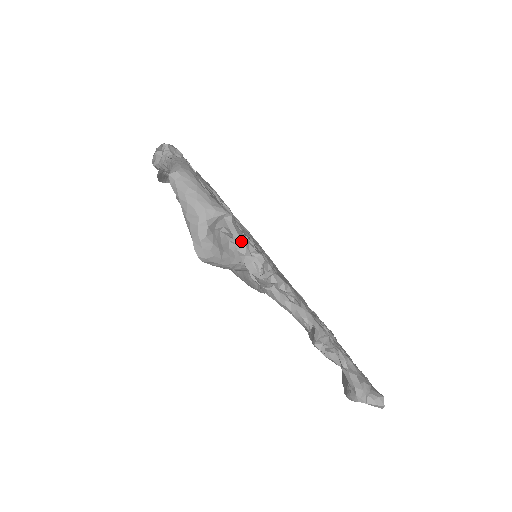
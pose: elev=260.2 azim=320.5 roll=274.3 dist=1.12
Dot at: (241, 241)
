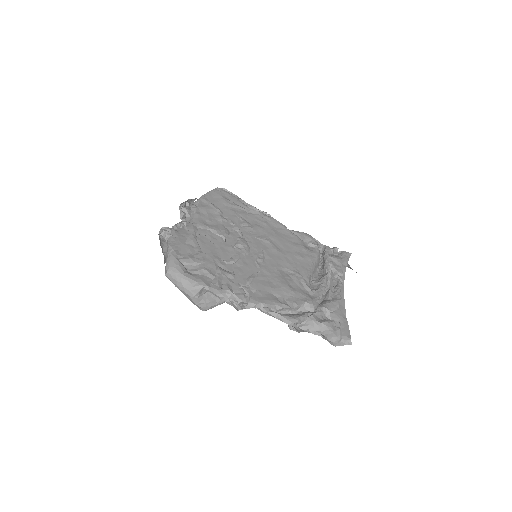
Dot at: (220, 296)
